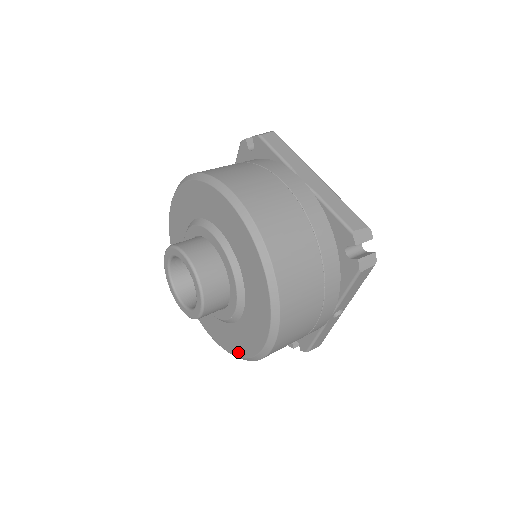
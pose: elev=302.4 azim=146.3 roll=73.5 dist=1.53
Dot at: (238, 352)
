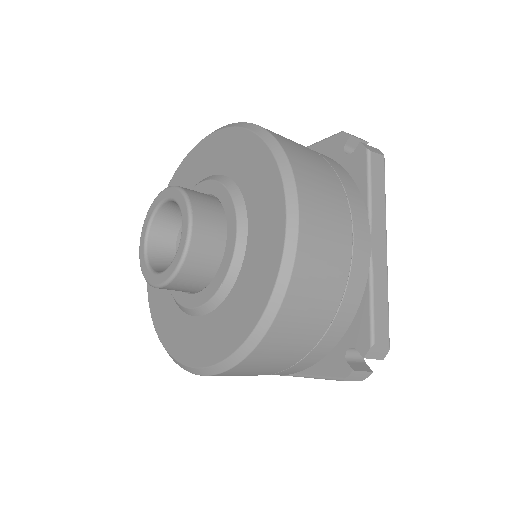
Dot at: (162, 334)
